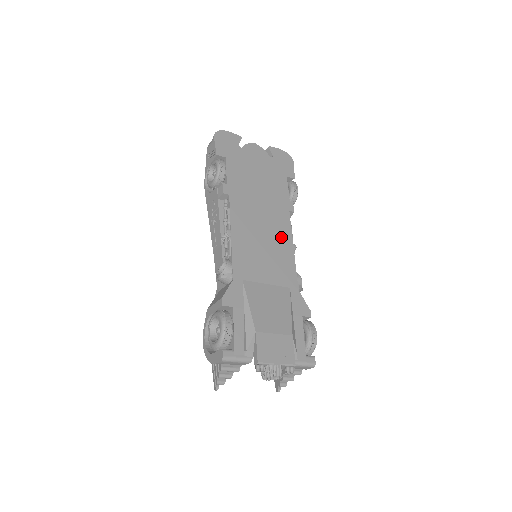
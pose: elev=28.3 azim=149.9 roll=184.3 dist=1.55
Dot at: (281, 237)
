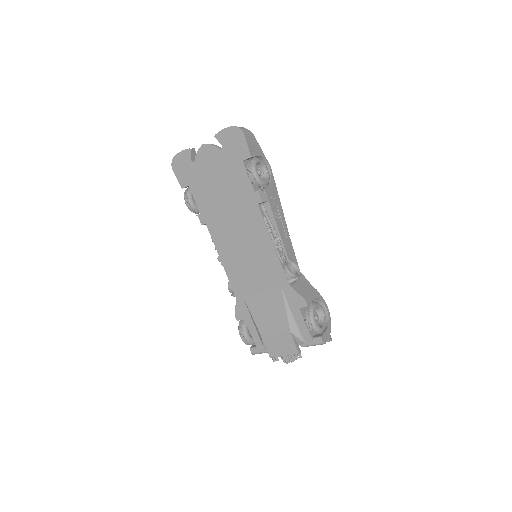
Dot at: (259, 239)
